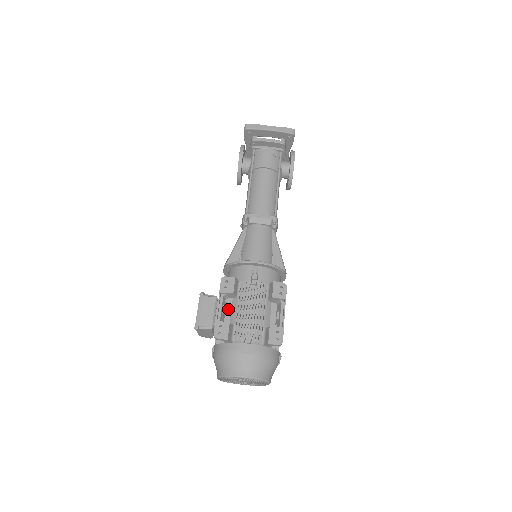
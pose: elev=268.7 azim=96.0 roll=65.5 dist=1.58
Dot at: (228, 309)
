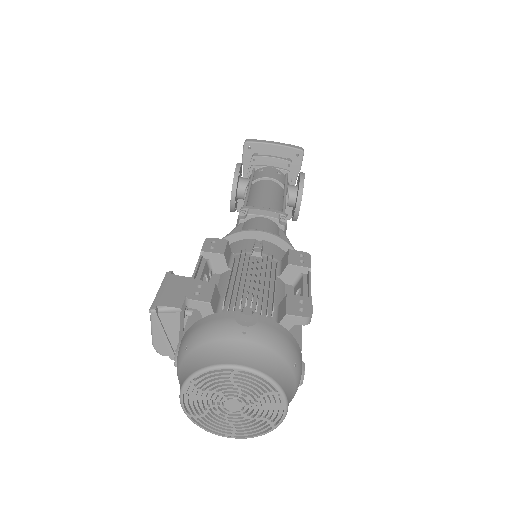
Dot at: occluded
